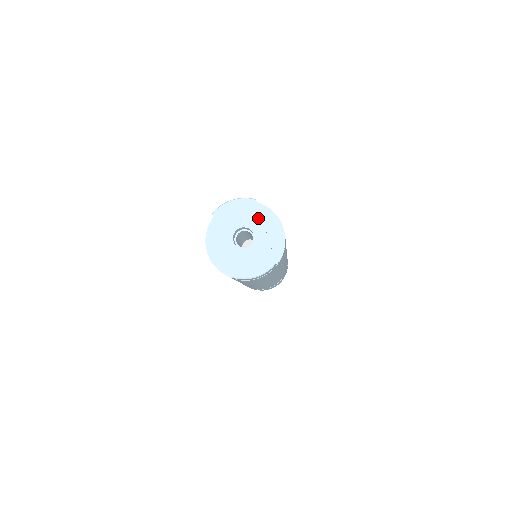
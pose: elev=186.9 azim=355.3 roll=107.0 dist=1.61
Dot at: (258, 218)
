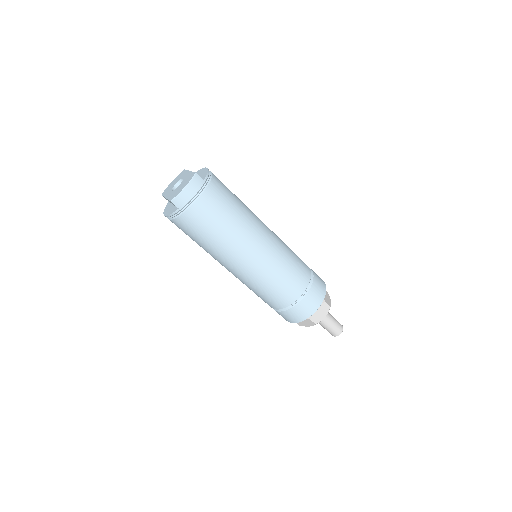
Dot at: (185, 172)
